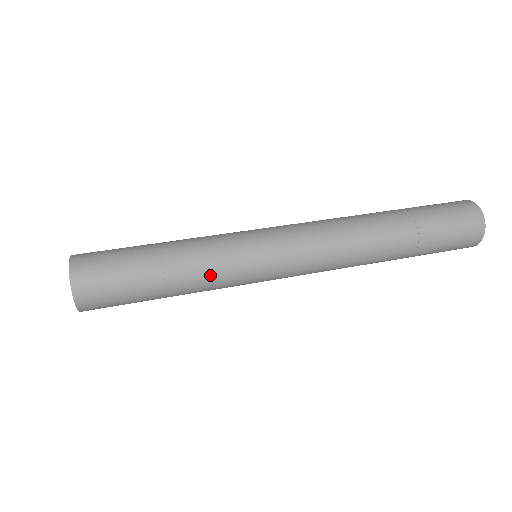
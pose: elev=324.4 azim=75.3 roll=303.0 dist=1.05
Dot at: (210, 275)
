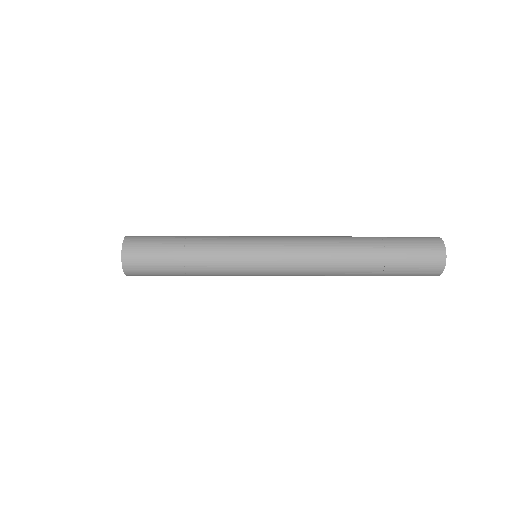
Dot at: (217, 255)
